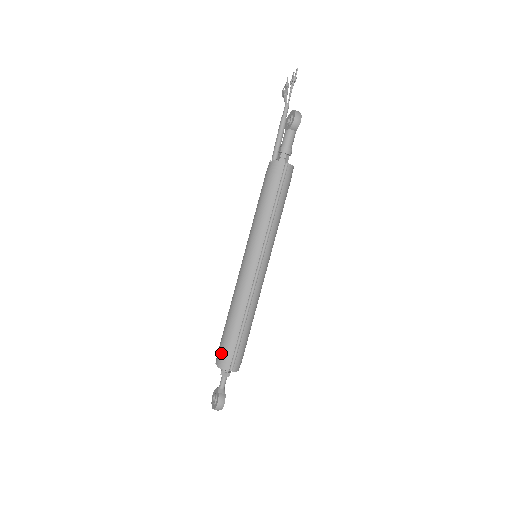
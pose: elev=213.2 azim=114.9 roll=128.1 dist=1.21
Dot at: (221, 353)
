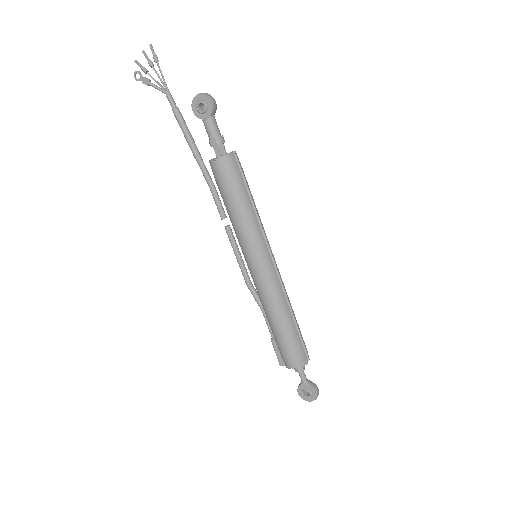
Dot at: (293, 356)
